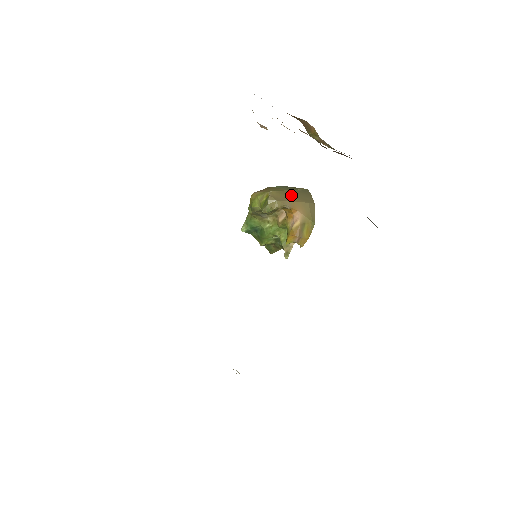
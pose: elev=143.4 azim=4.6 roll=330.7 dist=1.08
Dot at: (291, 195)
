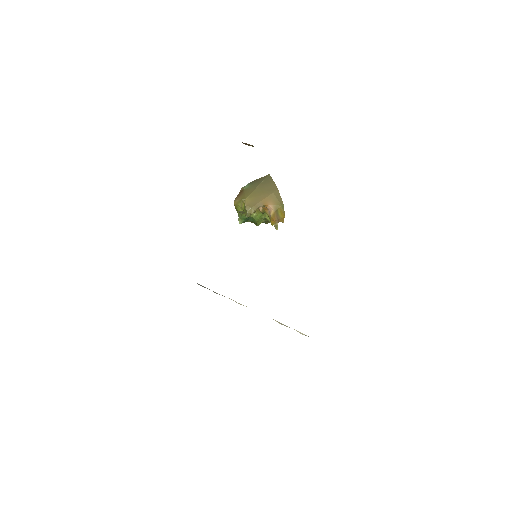
Dot at: (259, 193)
